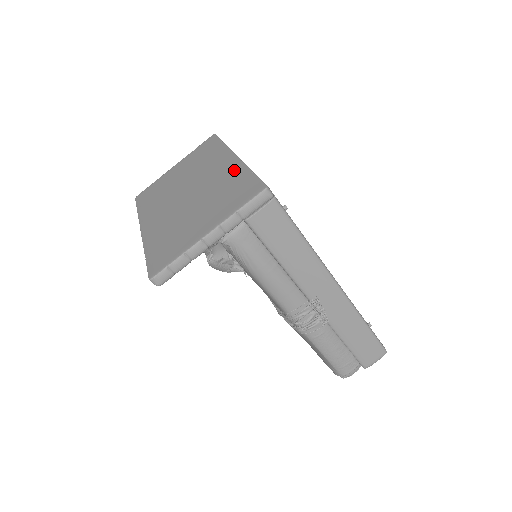
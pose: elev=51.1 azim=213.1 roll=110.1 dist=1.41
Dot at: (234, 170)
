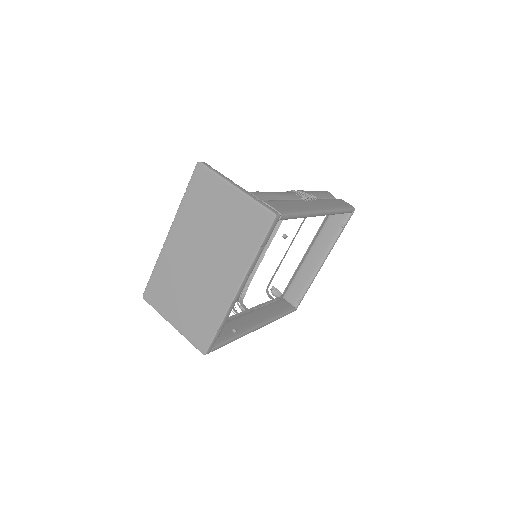
Dot at: (220, 306)
